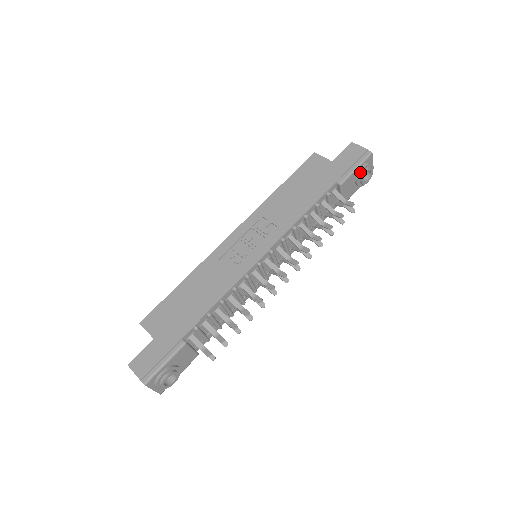
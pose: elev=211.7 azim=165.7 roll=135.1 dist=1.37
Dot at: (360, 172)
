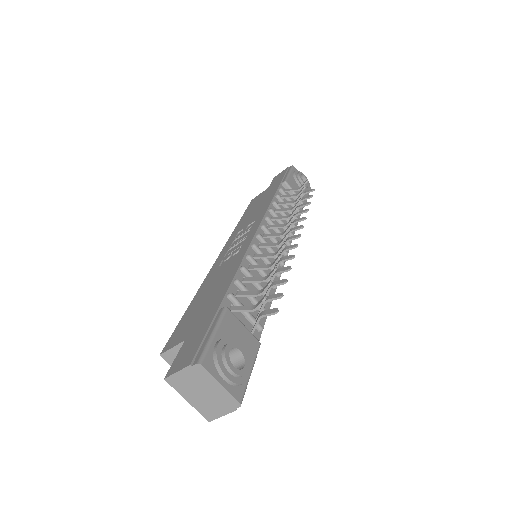
Dot at: (294, 175)
